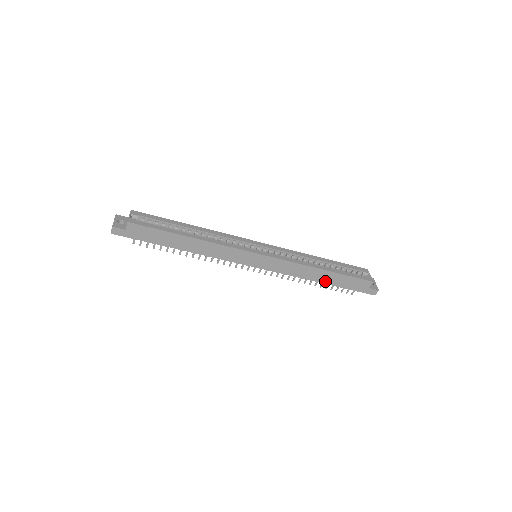
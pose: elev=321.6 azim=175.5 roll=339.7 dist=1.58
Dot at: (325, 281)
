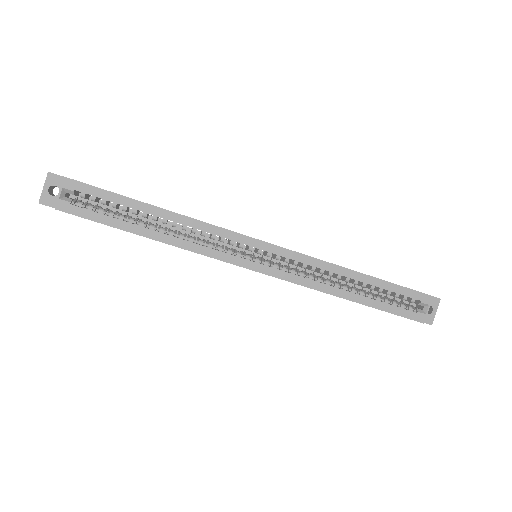
Dot at: occluded
